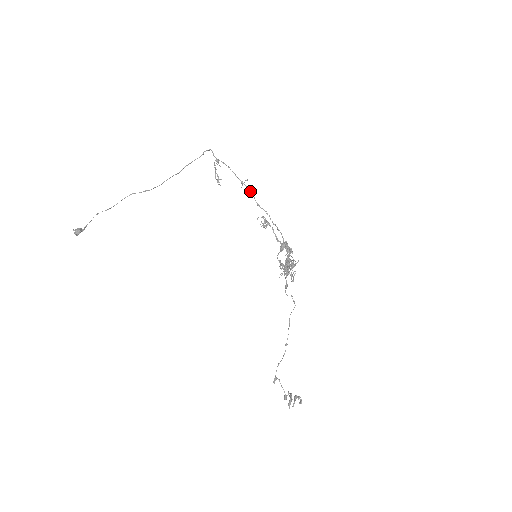
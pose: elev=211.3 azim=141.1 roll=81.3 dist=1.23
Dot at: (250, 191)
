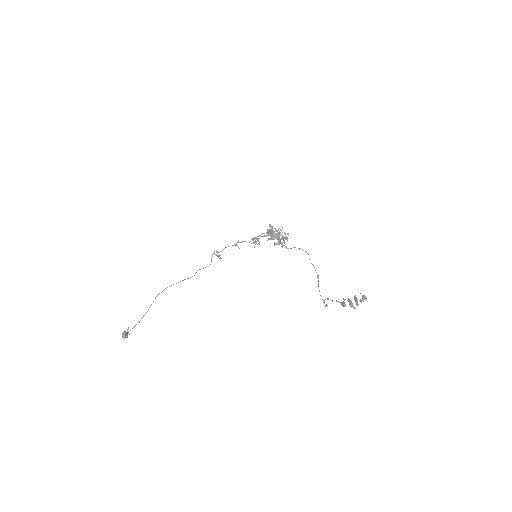
Dot at: occluded
